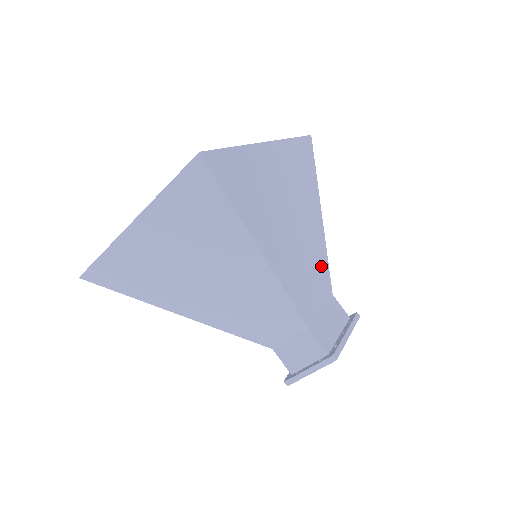
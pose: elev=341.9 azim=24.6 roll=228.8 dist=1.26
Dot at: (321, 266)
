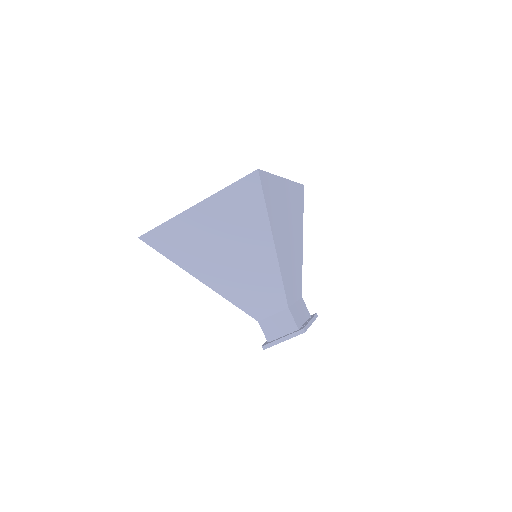
Dot at: (299, 274)
